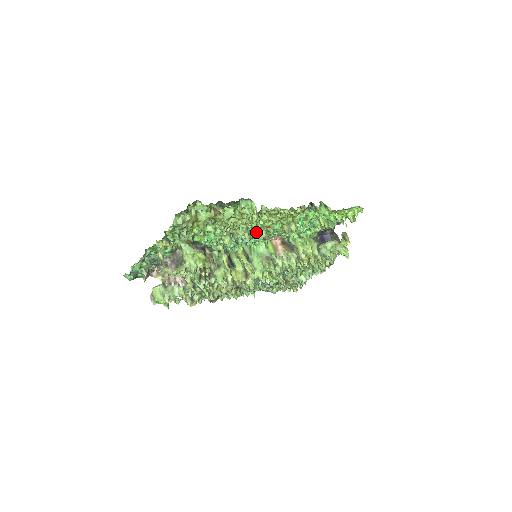
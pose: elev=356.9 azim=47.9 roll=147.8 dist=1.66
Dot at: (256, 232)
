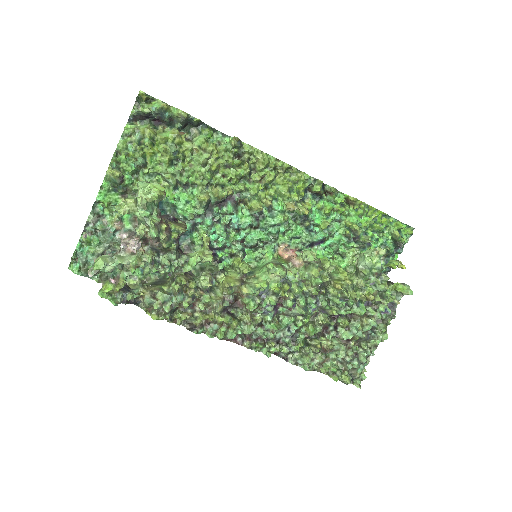
Dot at: (247, 204)
